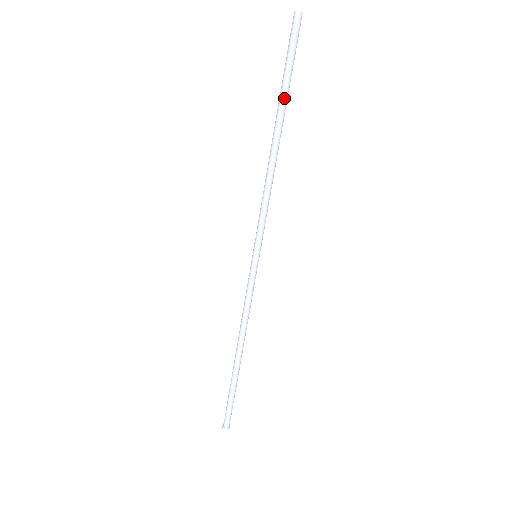
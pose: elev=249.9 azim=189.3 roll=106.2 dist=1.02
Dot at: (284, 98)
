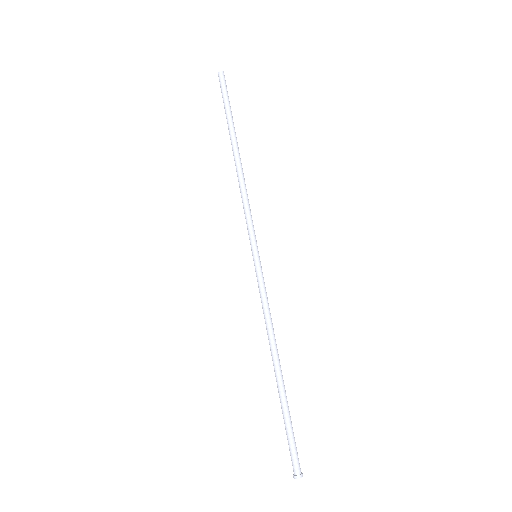
Dot at: (233, 125)
